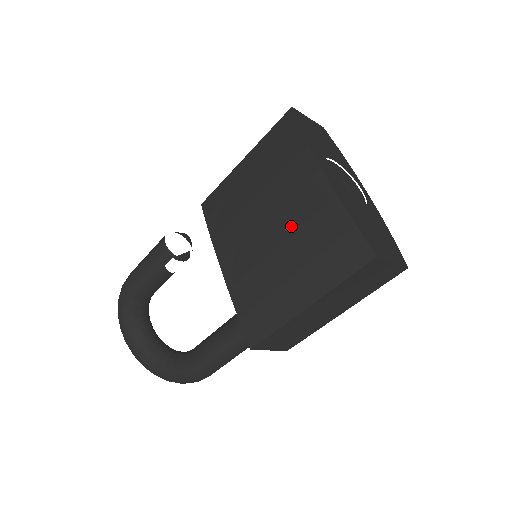
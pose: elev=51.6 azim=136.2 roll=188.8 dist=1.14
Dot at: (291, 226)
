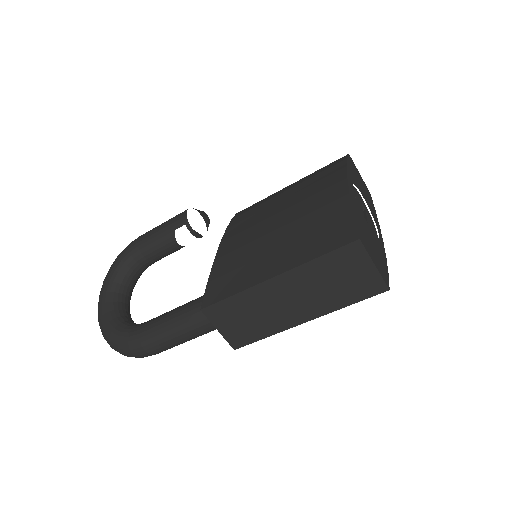
Dot at: (298, 215)
